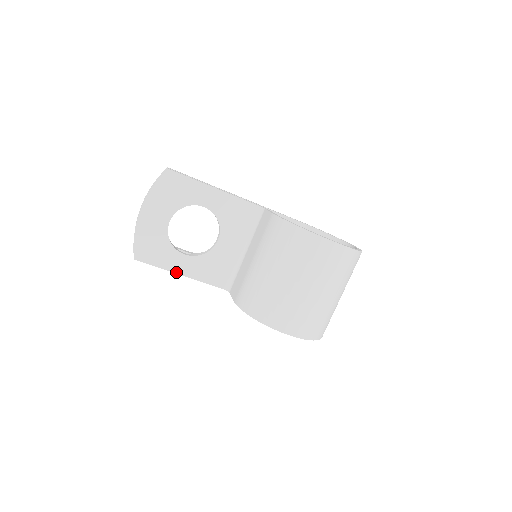
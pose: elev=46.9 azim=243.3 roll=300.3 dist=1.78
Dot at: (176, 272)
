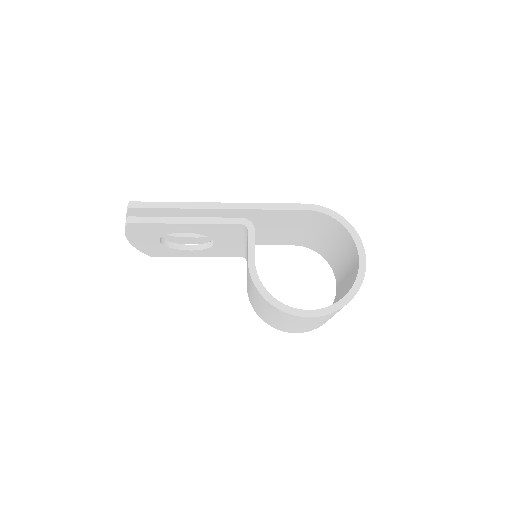
Dot at: (191, 256)
